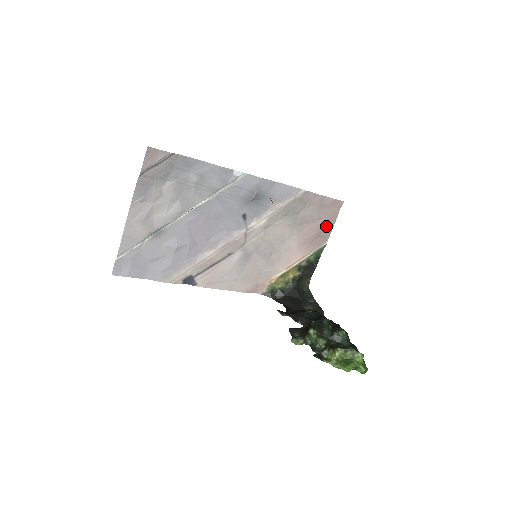
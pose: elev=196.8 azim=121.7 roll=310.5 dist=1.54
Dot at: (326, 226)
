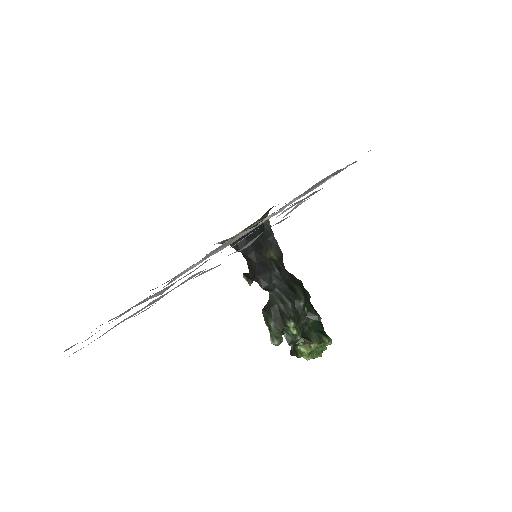
Dot at: occluded
